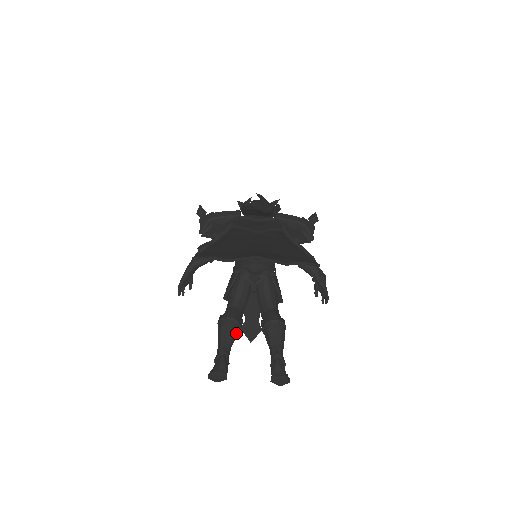
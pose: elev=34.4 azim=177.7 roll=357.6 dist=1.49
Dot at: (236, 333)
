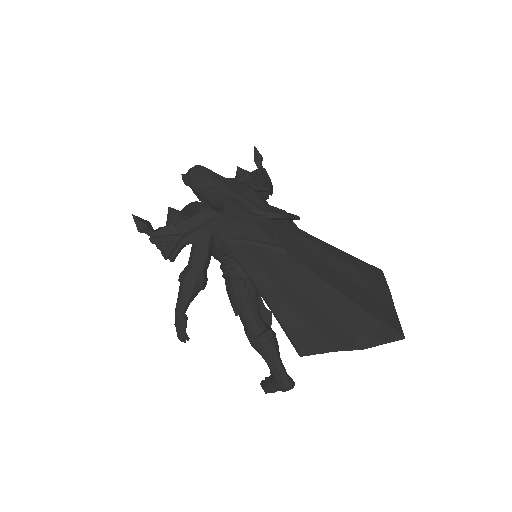
Dot at: occluded
